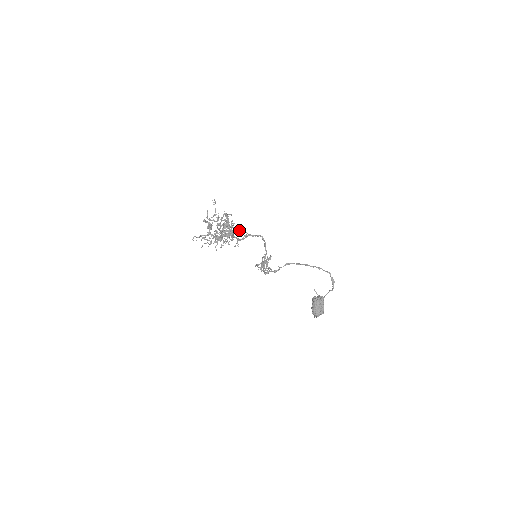
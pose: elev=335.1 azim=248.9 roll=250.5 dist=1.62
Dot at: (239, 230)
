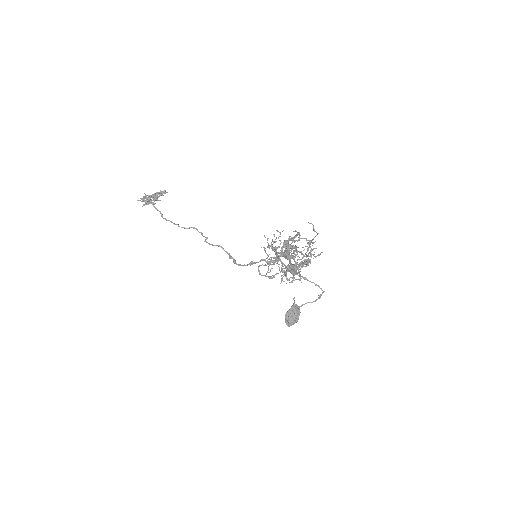
Dot at: occluded
